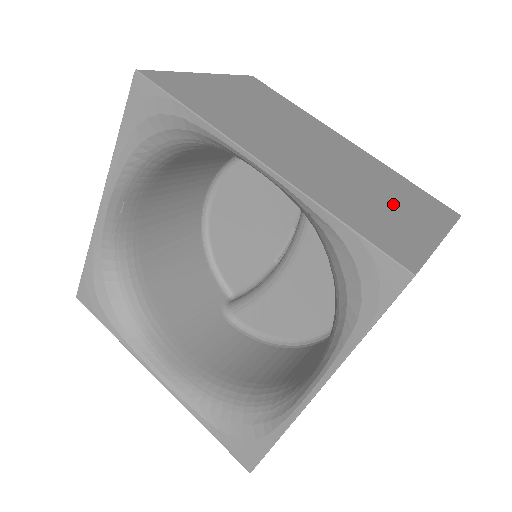
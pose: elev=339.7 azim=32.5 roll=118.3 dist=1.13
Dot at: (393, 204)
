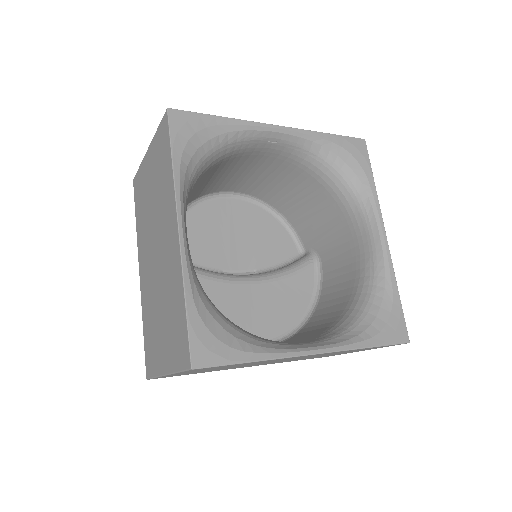
Dot at: occluded
